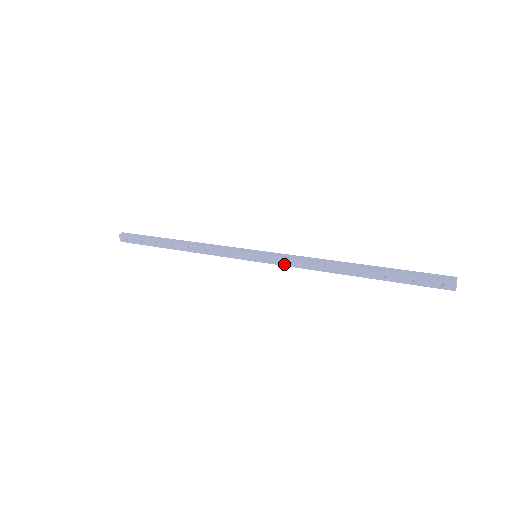
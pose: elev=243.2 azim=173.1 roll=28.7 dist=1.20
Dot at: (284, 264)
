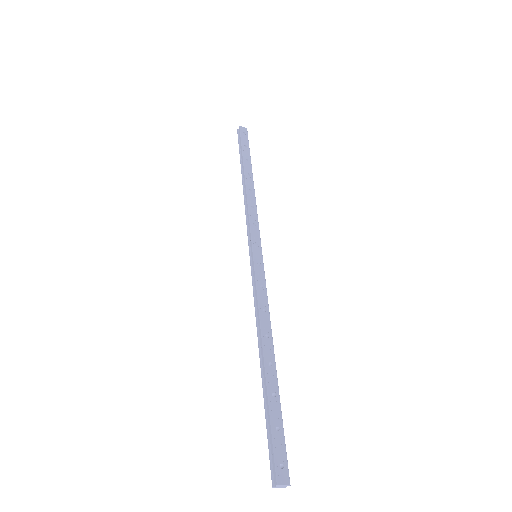
Dot at: occluded
